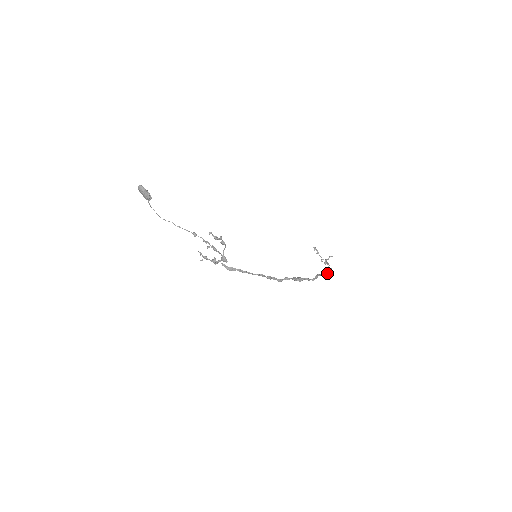
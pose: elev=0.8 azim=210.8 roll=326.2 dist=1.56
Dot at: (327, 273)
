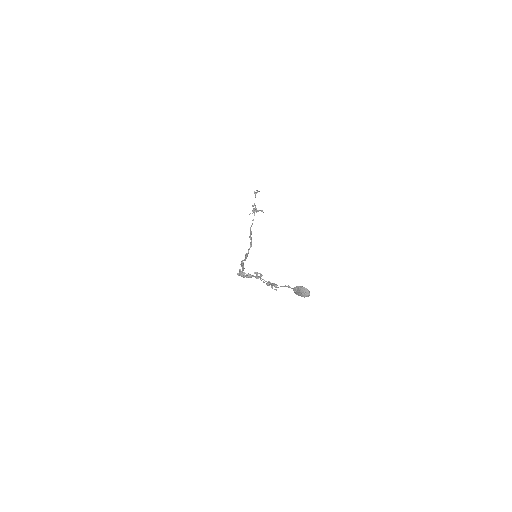
Dot at: occluded
